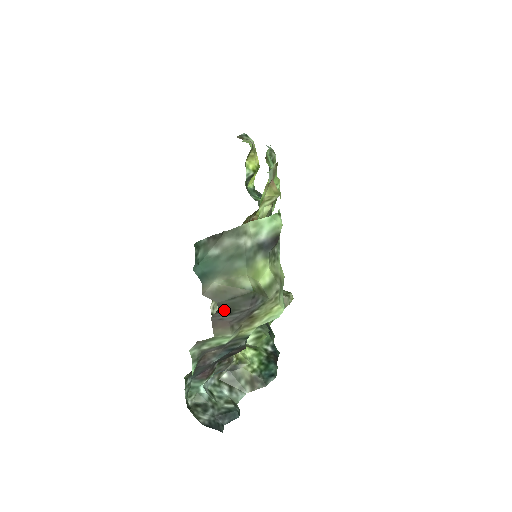
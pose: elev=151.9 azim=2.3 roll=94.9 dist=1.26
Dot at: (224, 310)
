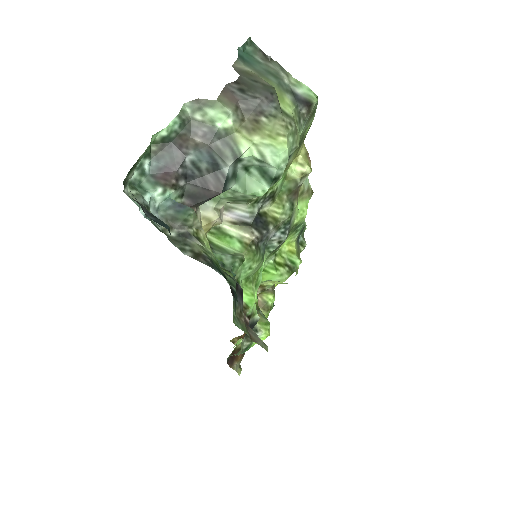
Dot at: (241, 85)
